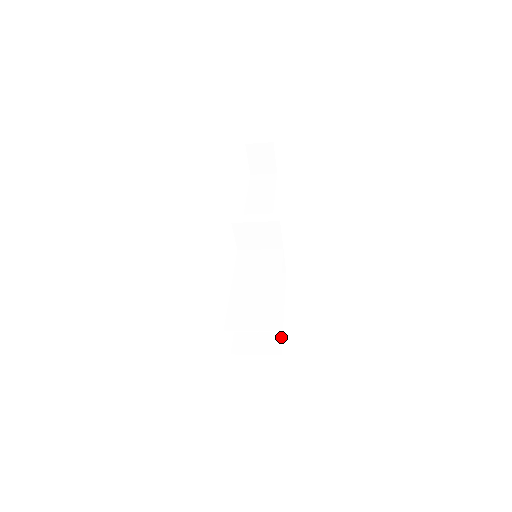
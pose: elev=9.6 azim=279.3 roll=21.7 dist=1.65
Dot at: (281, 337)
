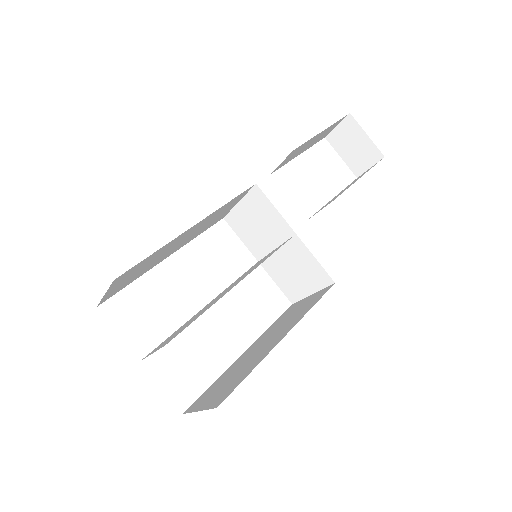
Dot at: (243, 379)
